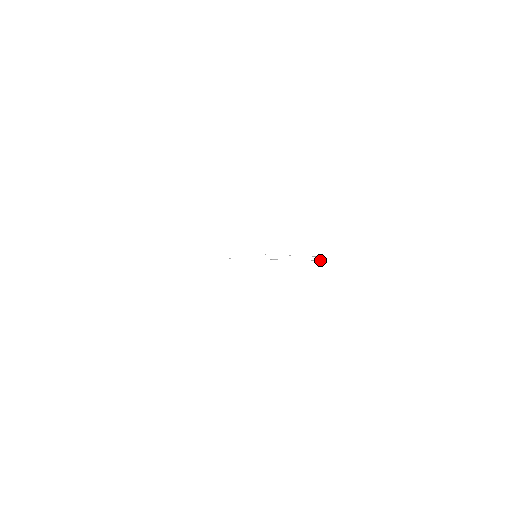
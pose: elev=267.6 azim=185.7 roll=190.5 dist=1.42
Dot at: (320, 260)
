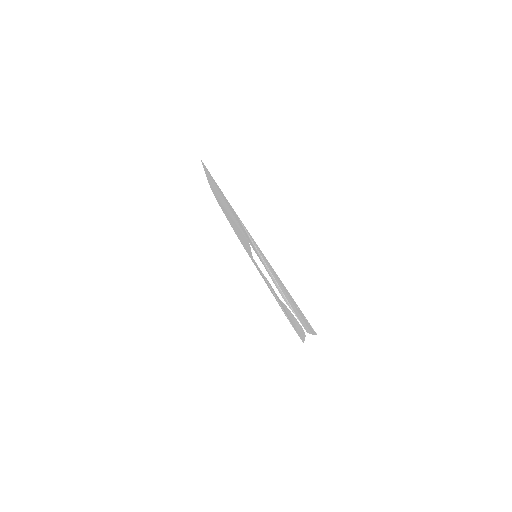
Dot at: (283, 293)
